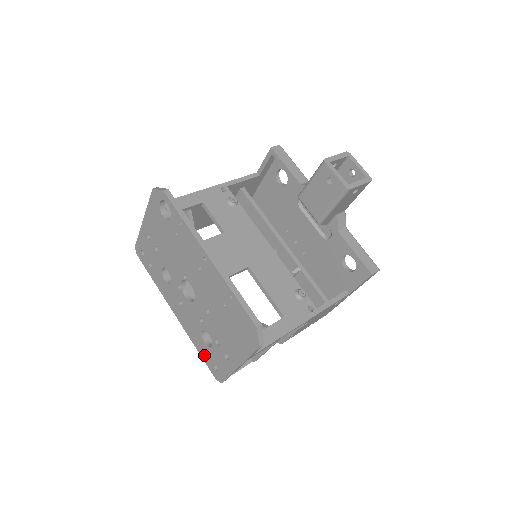
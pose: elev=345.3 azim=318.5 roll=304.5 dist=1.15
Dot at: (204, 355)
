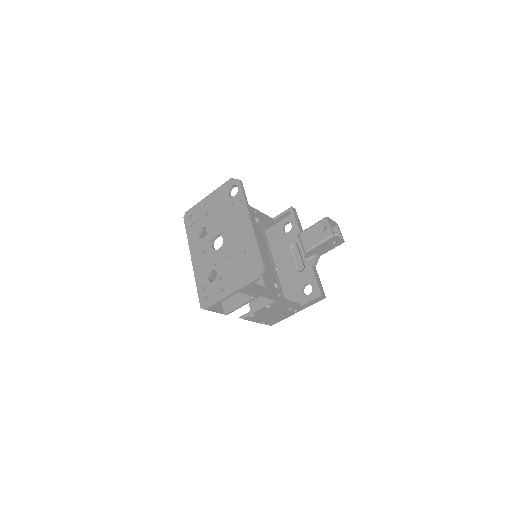
Dot at: (201, 289)
